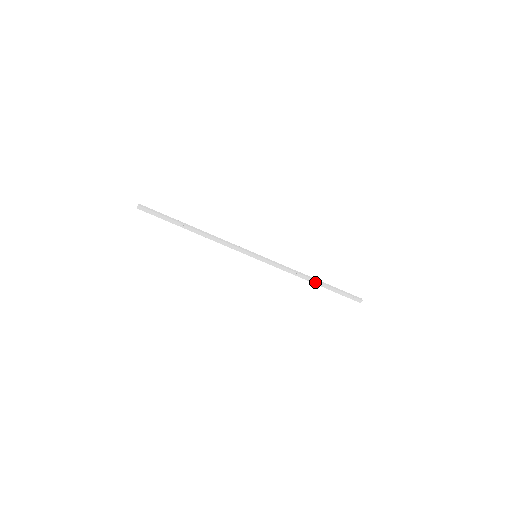
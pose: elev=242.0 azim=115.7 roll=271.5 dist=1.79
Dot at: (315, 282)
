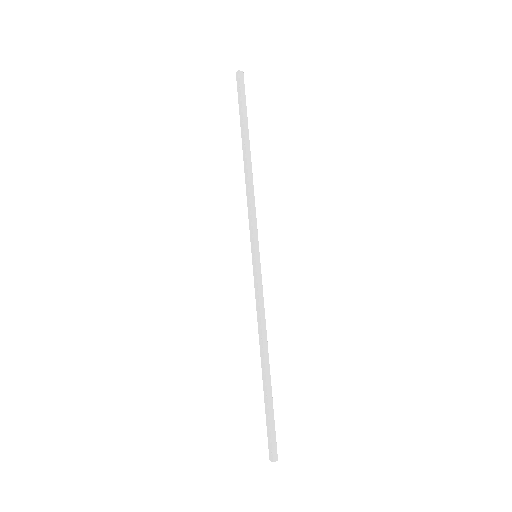
Dot at: (263, 365)
